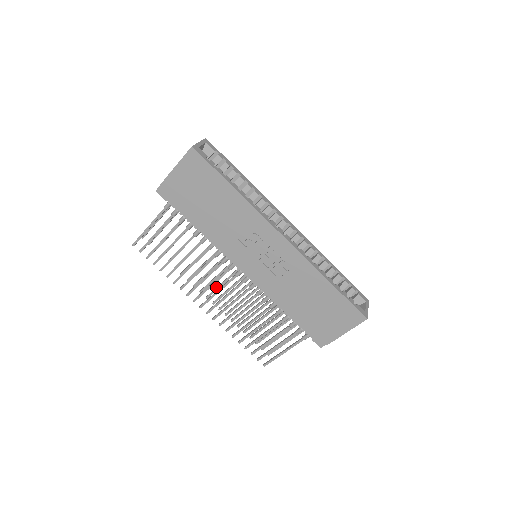
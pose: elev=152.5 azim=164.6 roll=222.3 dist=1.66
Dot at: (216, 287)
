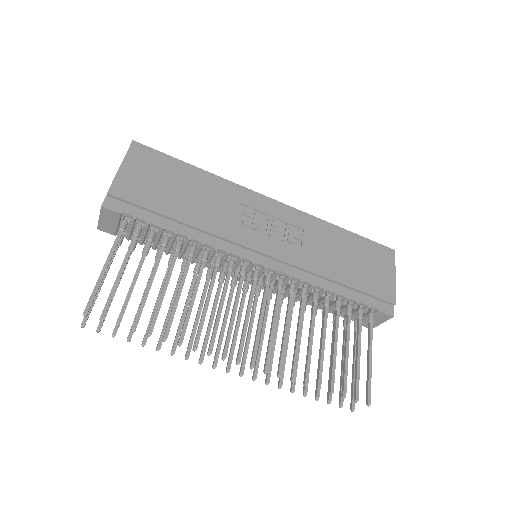
Dot at: occluded
